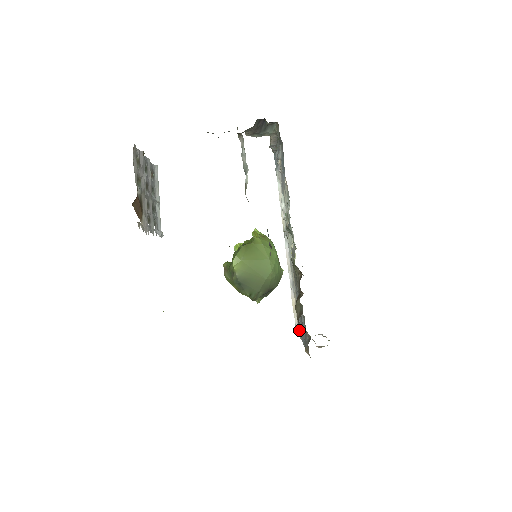
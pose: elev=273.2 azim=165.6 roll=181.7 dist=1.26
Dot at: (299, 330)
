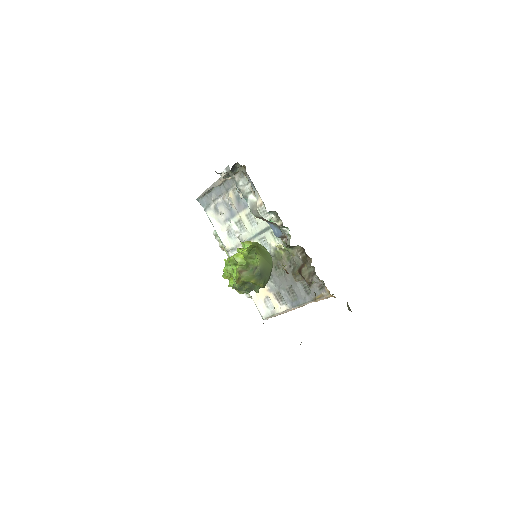
Dot at: (275, 309)
